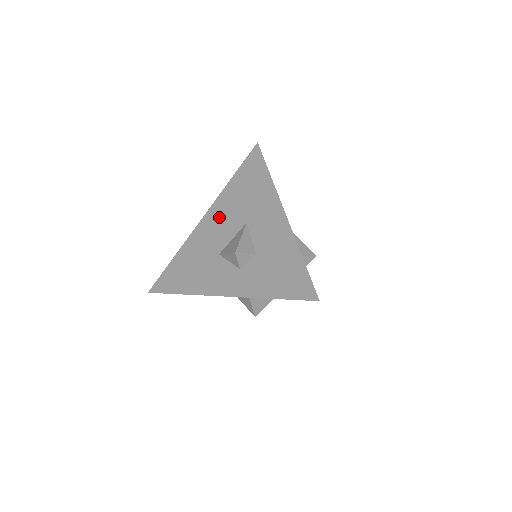
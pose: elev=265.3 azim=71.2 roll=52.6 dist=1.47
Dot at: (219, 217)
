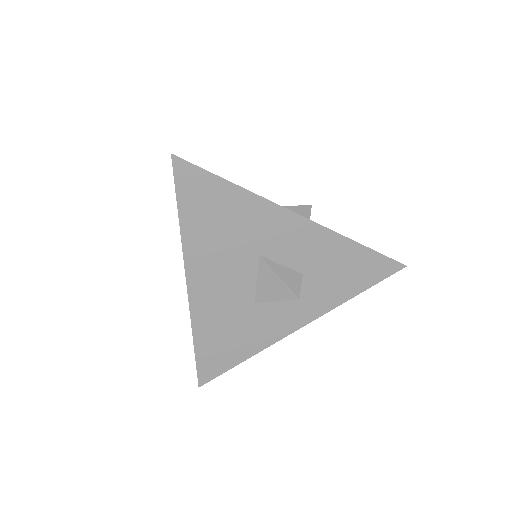
Dot at: (212, 272)
